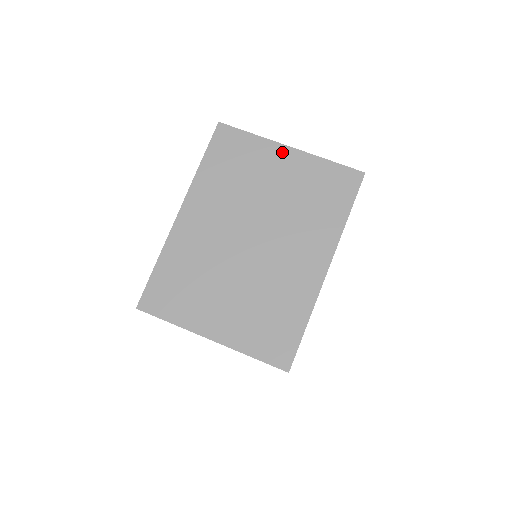
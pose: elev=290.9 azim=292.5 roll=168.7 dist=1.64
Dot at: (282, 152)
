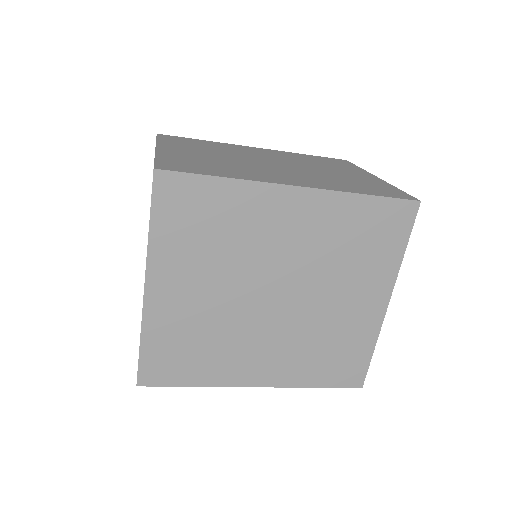
Dot at: (367, 175)
